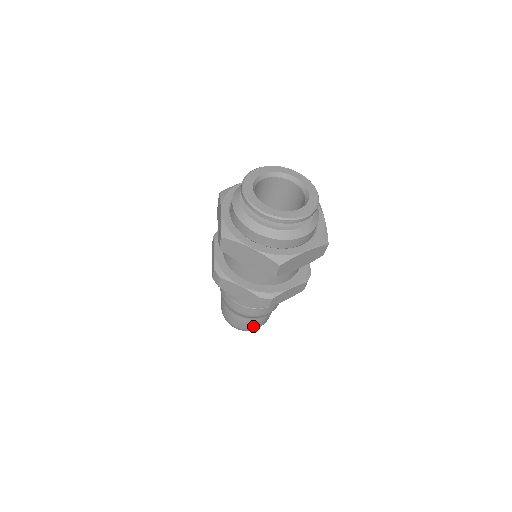
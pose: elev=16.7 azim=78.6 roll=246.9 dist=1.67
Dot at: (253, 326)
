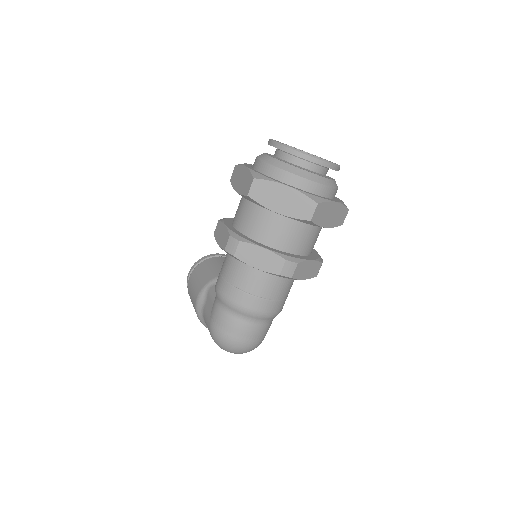
Dot at: (252, 338)
